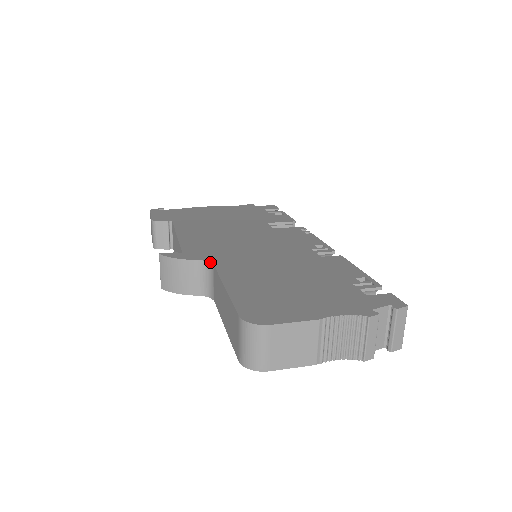
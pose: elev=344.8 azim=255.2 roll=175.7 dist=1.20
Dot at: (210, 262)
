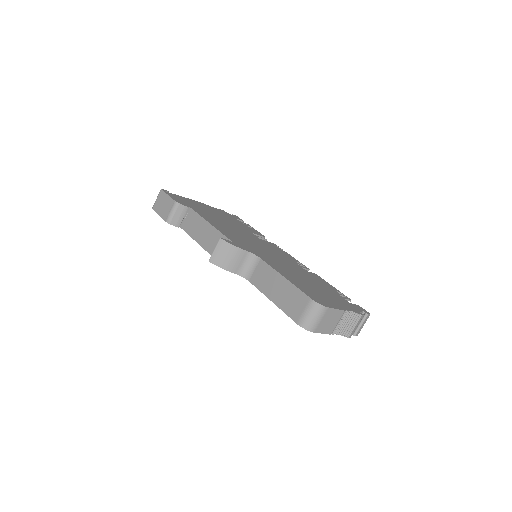
Dot at: (257, 255)
